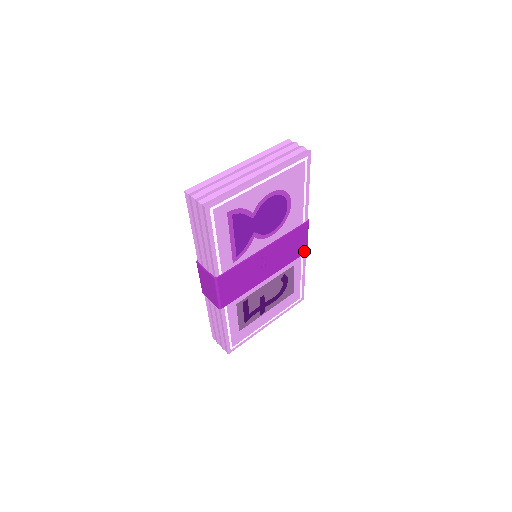
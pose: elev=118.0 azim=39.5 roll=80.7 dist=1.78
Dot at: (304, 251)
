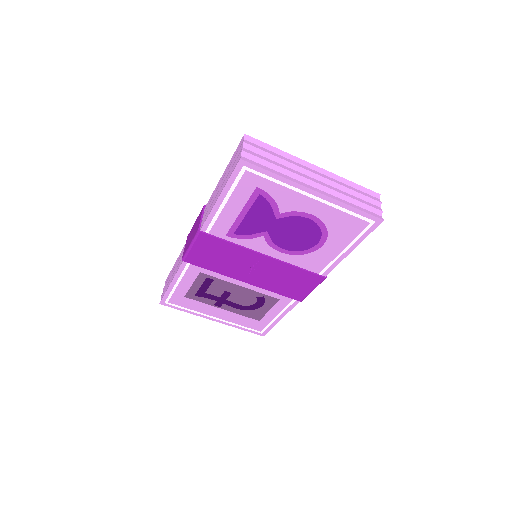
Dot at: (299, 298)
